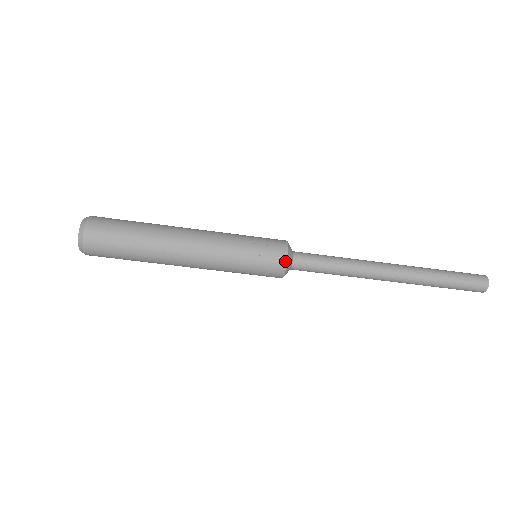
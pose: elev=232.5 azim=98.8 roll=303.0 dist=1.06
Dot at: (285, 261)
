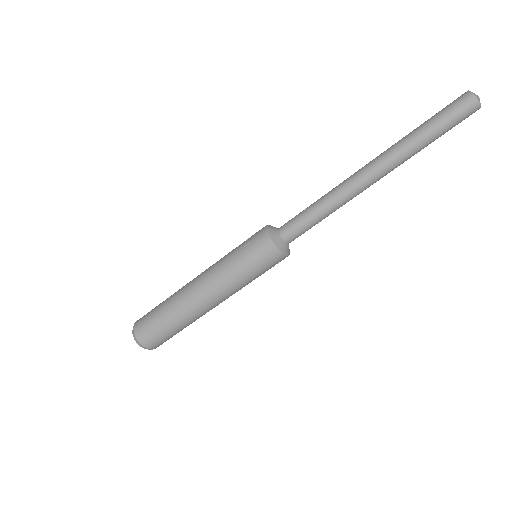
Dot at: (265, 233)
